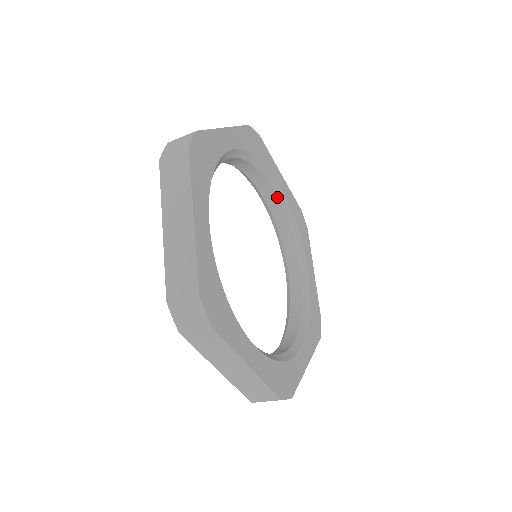
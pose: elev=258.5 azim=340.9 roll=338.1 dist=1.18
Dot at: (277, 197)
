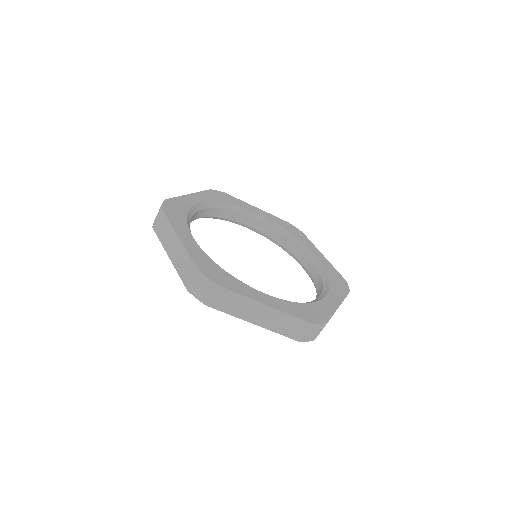
Dot at: (261, 221)
